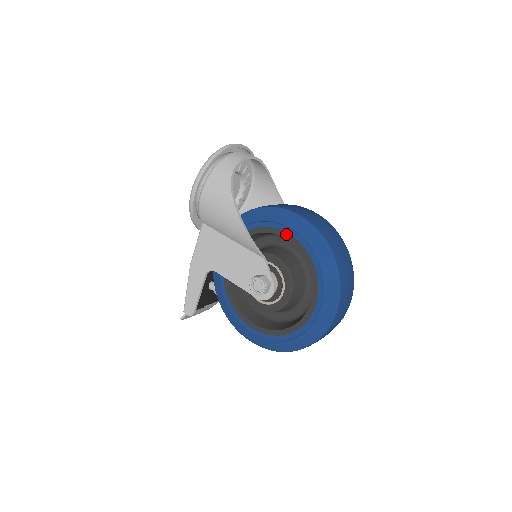
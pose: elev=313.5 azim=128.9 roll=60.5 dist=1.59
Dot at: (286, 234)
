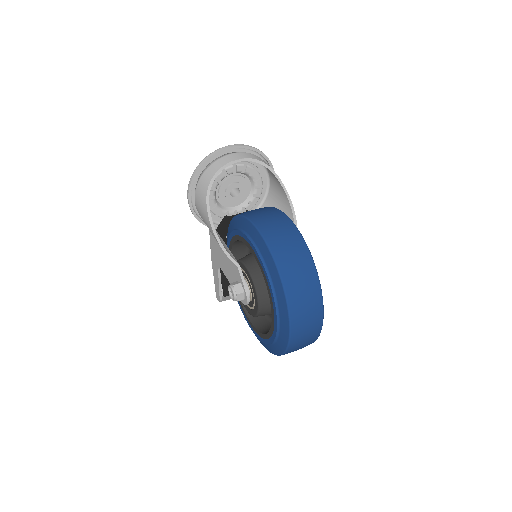
Dot at: (250, 246)
